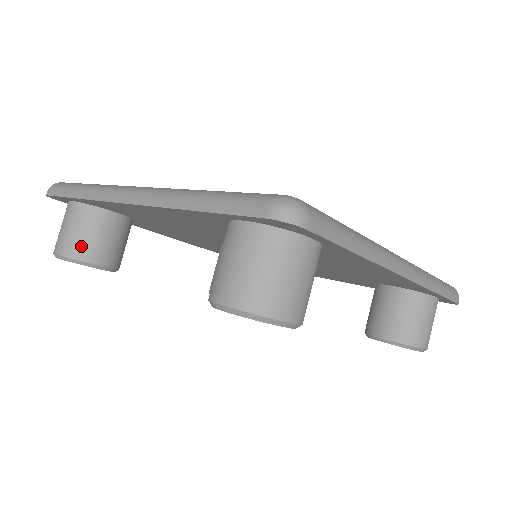
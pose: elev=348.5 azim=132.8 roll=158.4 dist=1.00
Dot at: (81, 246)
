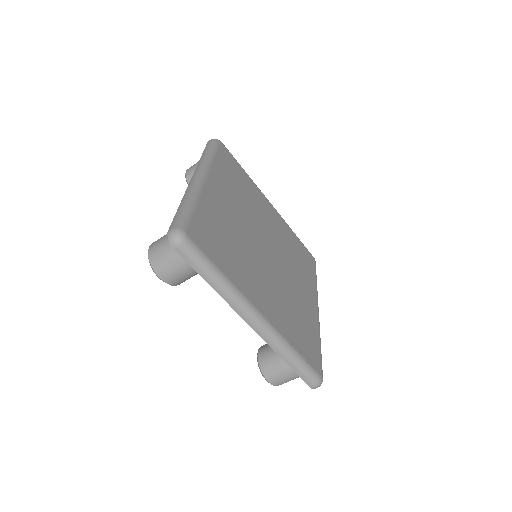
Dot at: occluded
